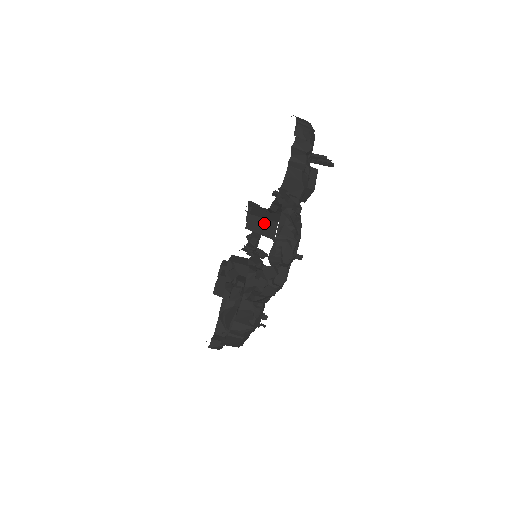
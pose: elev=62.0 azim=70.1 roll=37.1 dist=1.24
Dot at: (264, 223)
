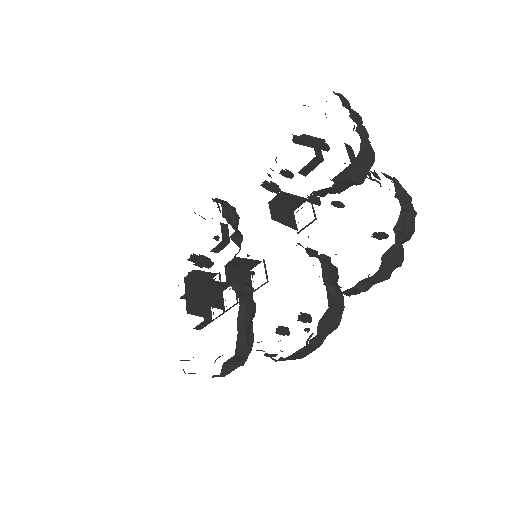
Dot at: (284, 213)
